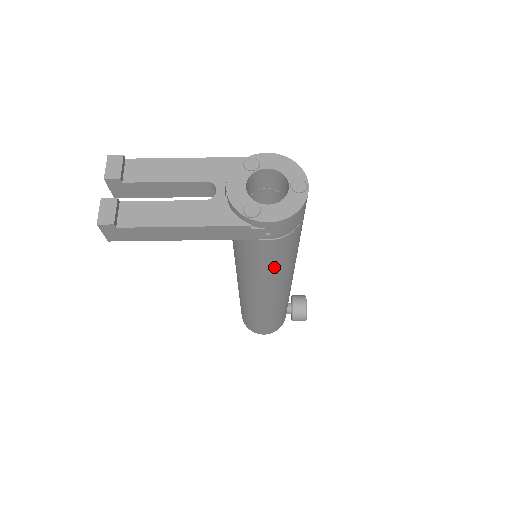
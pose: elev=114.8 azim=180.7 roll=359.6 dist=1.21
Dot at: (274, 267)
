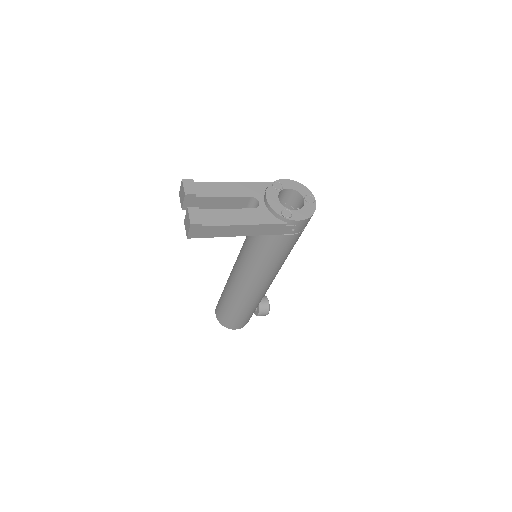
Dot at: (281, 258)
